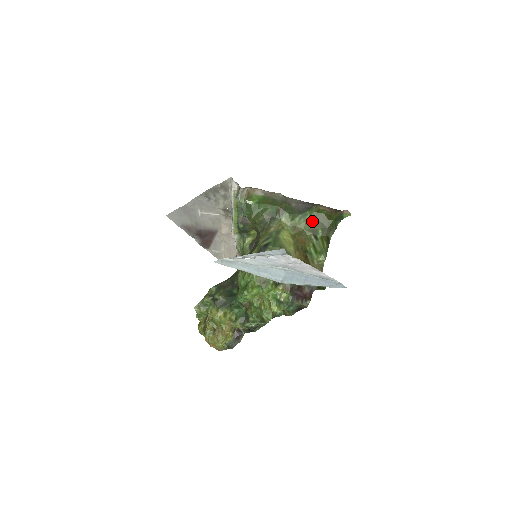
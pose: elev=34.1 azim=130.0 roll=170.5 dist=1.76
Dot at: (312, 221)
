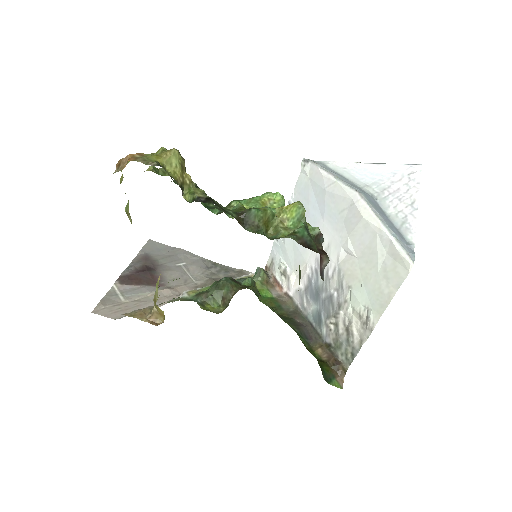
Dot at: (302, 342)
